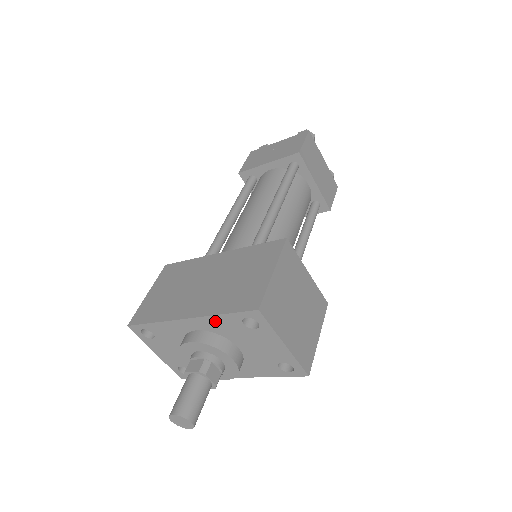
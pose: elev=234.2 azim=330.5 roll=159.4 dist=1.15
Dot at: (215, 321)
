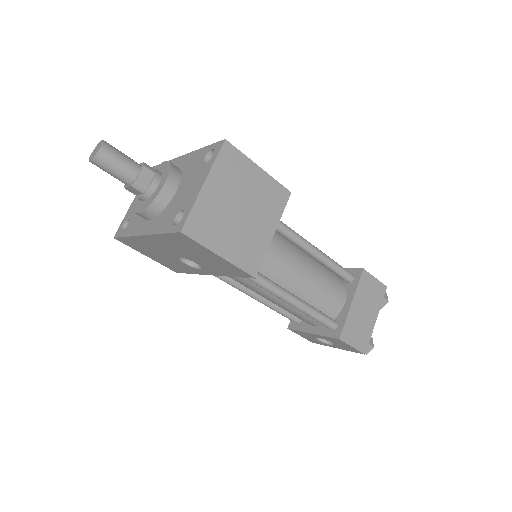
Dot at: (194, 156)
